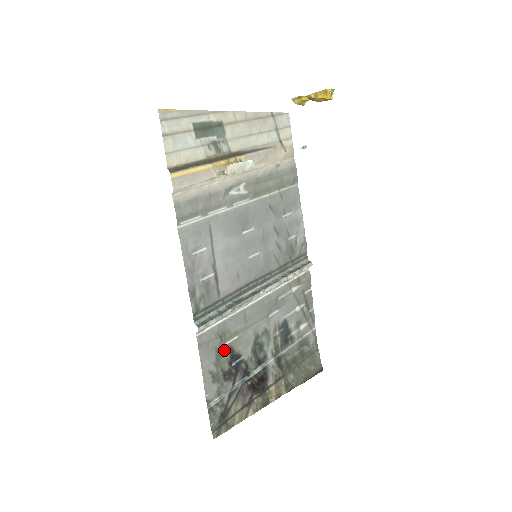
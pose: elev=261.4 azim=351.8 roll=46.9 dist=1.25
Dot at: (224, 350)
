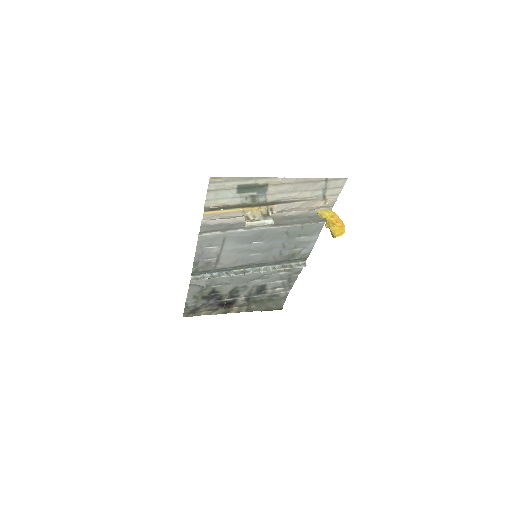
Dot at: (208, 288)
